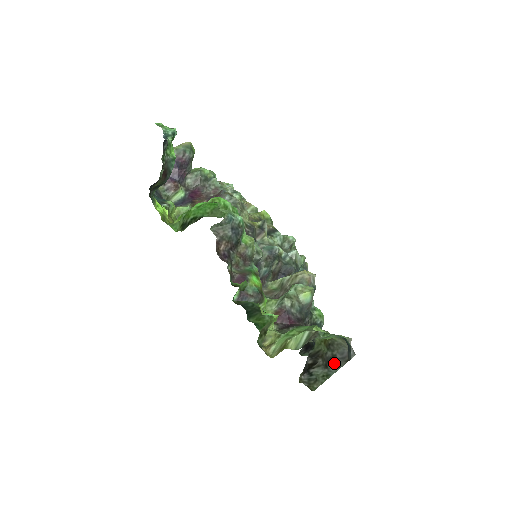
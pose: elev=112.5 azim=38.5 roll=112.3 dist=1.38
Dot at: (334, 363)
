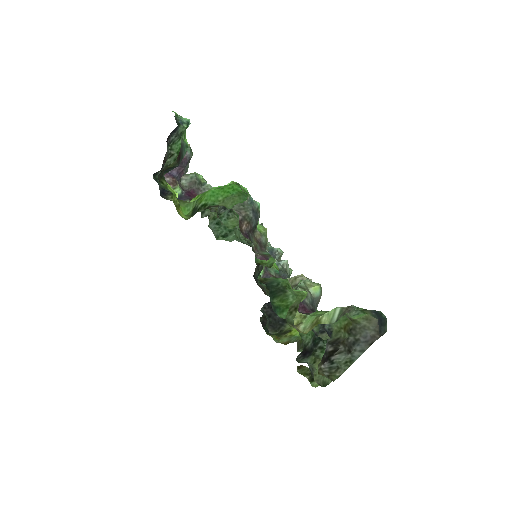
Dot at: (358, 346)
